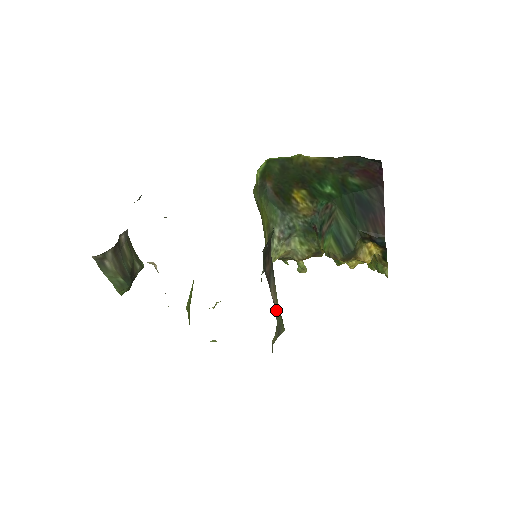
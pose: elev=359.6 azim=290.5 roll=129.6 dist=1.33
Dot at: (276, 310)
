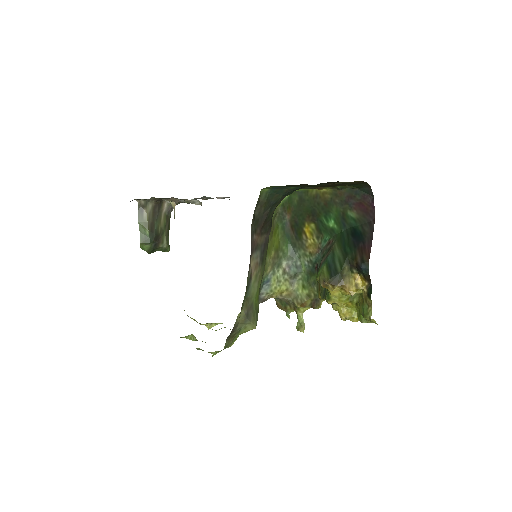
Dot at: (251, 282)
